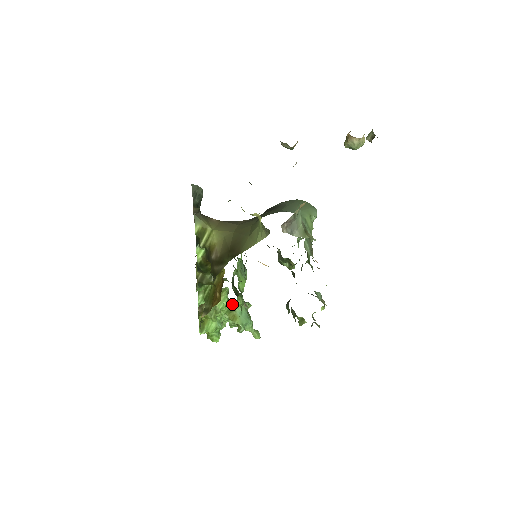
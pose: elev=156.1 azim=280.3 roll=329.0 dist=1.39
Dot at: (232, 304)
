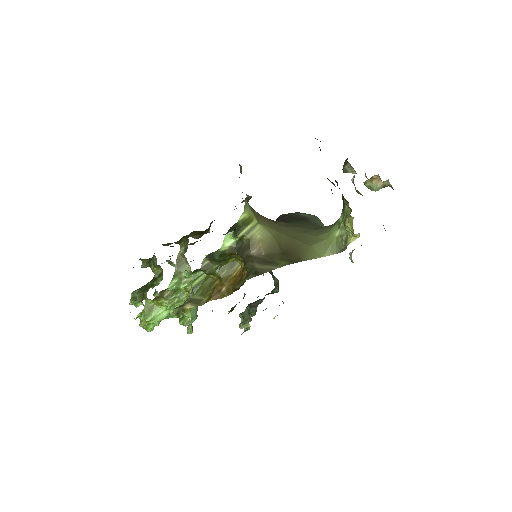
Dot at: occluded
